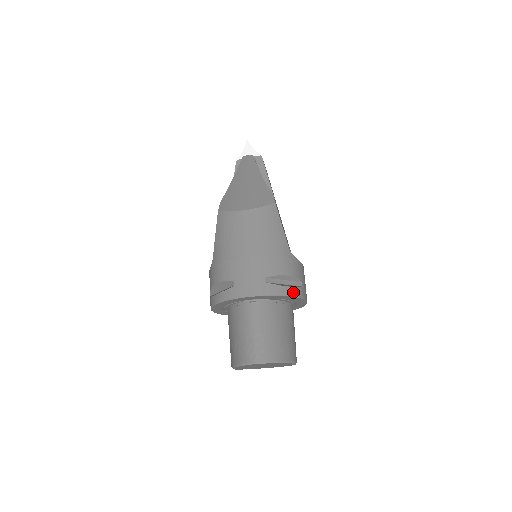
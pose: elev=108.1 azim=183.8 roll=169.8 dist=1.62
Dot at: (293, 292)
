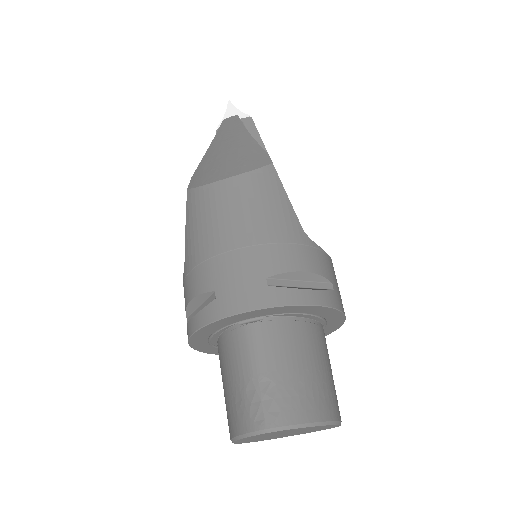
Dot at: (318, 298)
